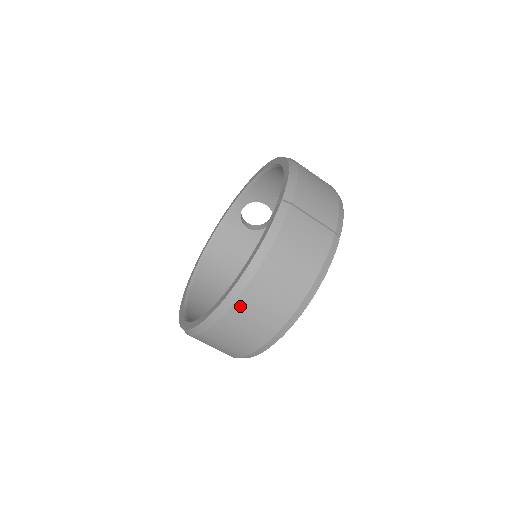
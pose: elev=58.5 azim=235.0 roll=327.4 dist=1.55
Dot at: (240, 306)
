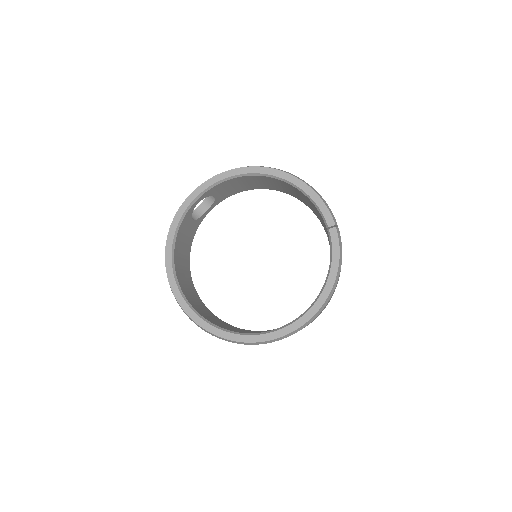
Dot at: (321, 311)
